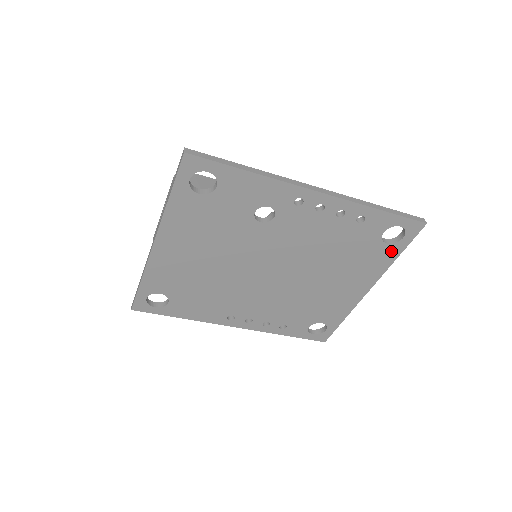
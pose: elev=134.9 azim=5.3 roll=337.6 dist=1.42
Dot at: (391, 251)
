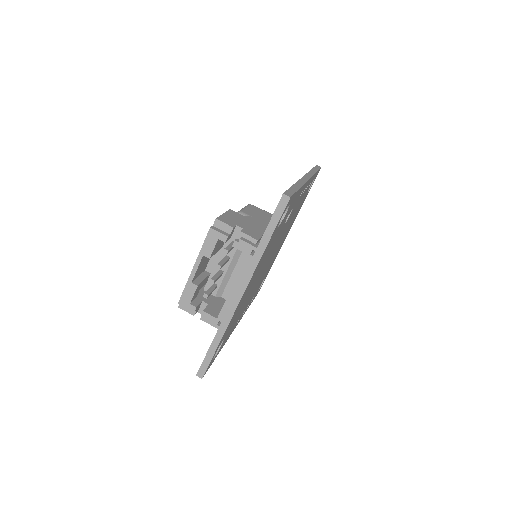
Dot at: occluded
